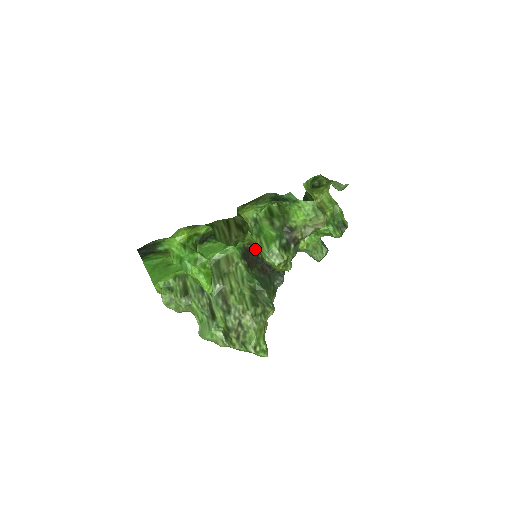
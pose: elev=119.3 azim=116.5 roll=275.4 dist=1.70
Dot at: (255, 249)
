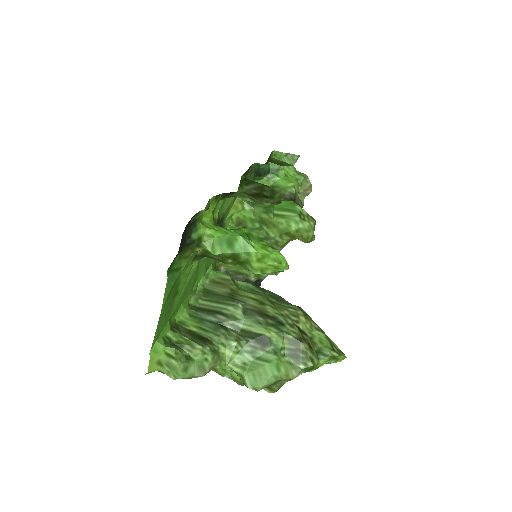
Dot at: occluded
